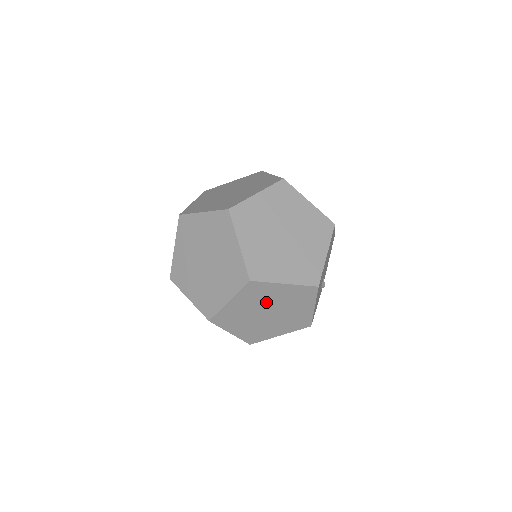
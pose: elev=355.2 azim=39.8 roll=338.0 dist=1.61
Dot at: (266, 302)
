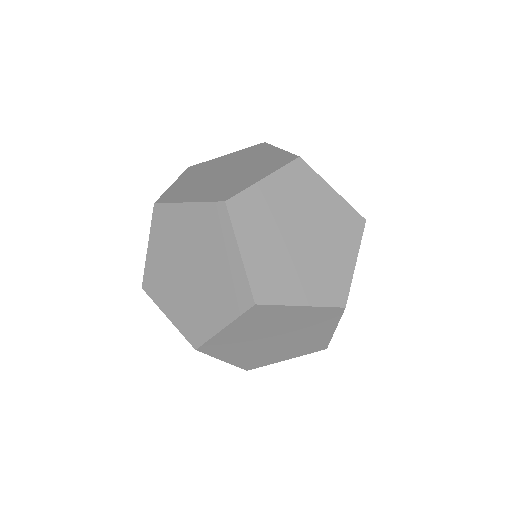
Dot at: occluded
